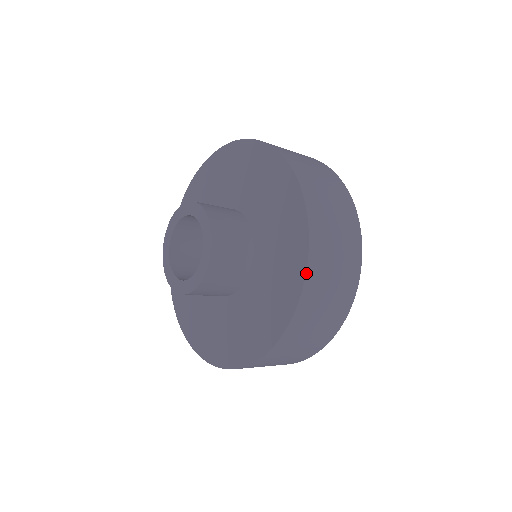
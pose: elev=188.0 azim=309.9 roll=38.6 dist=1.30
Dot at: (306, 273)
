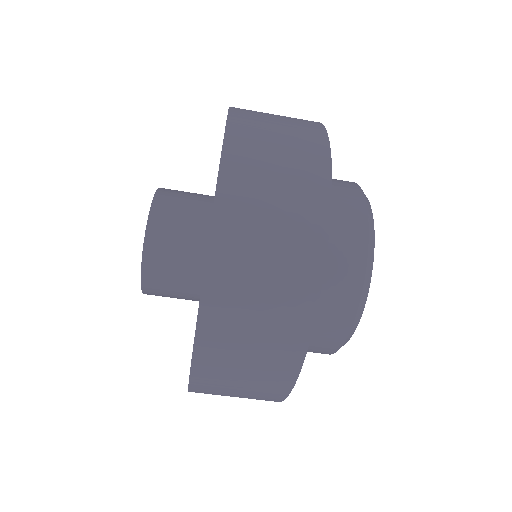
Dot at: (229, 112)
